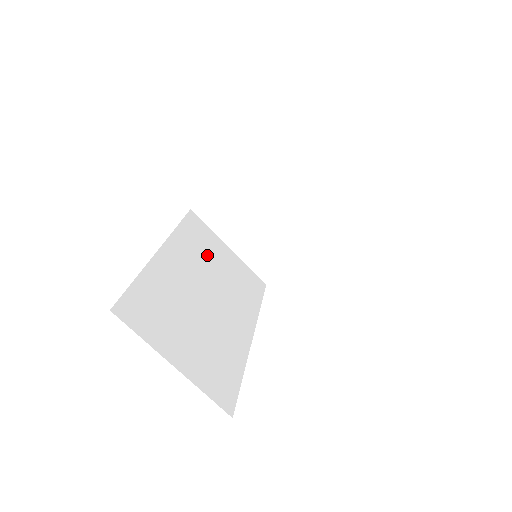
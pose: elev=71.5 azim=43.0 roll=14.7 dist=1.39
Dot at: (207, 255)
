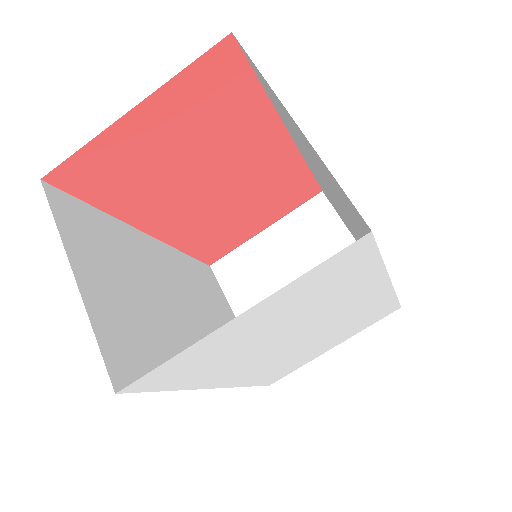
Dot at: (204, 295)
